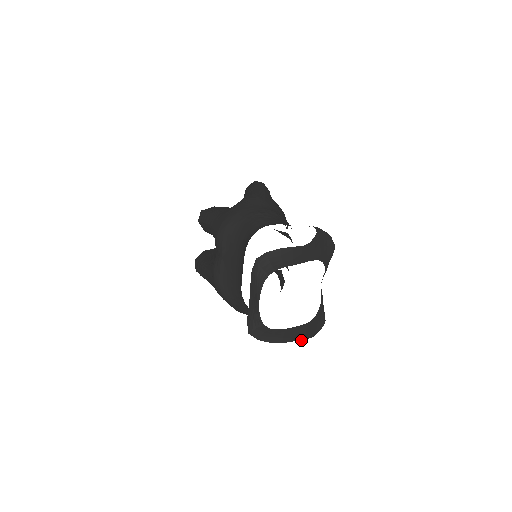
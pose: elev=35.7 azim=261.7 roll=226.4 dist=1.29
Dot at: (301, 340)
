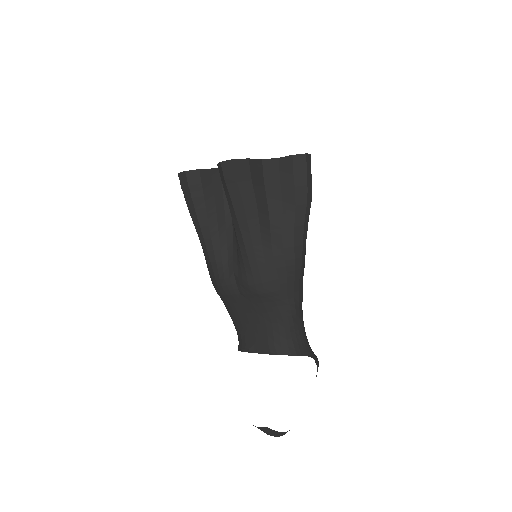
Dot at: occluded
